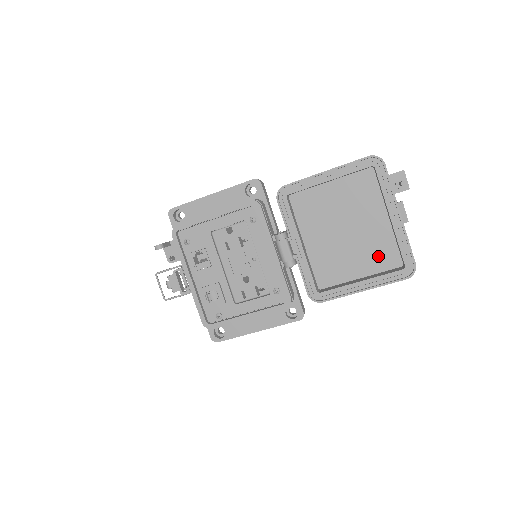
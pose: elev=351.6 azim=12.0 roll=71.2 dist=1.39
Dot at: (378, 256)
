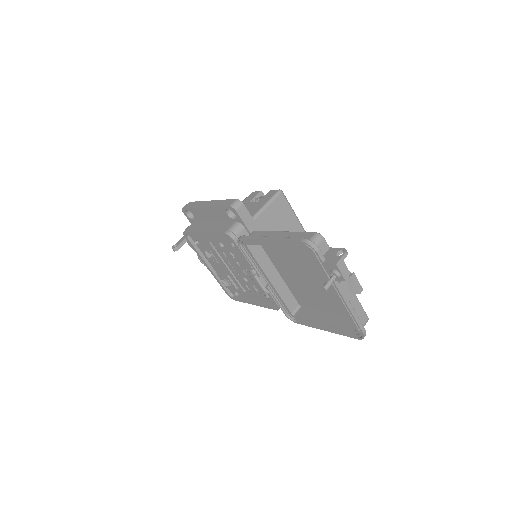
Dot at: occluded
